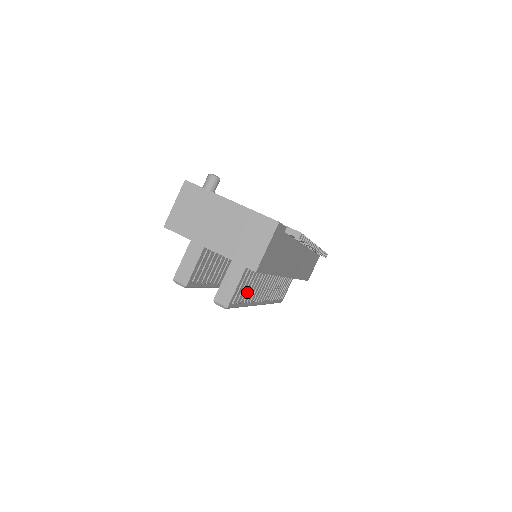
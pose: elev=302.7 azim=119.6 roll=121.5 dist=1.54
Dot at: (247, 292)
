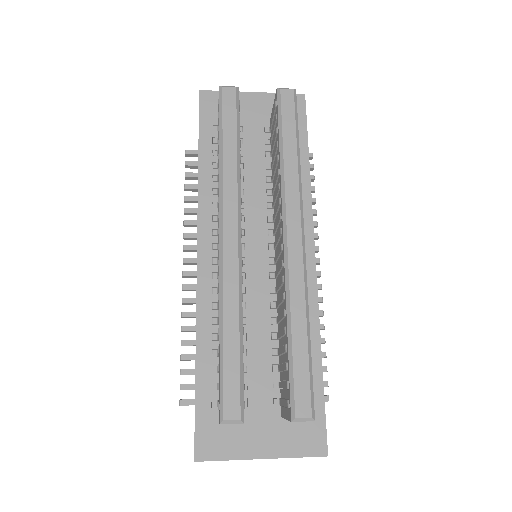
Dot at: occluded
